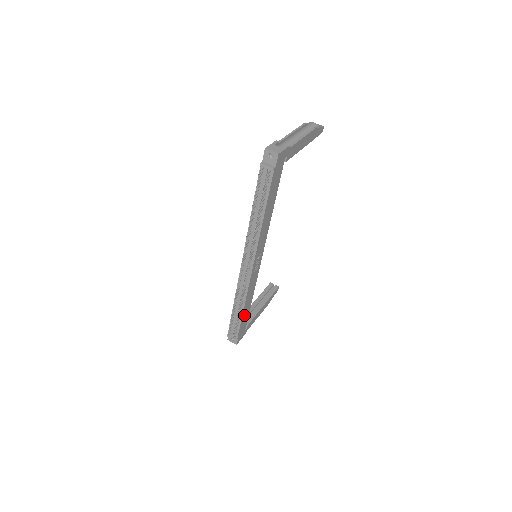
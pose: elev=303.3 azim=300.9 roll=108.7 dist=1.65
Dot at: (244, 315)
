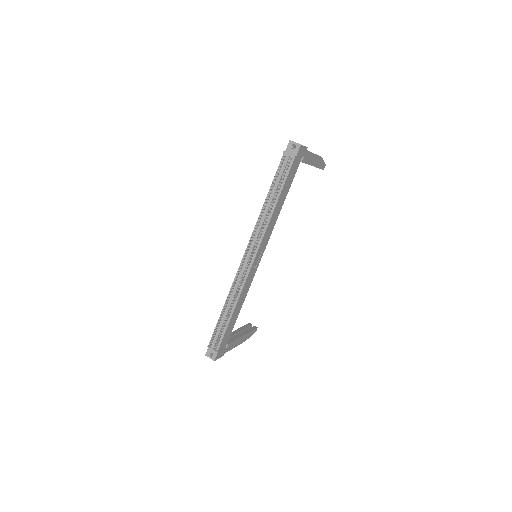
Dot at: (231, 322)
